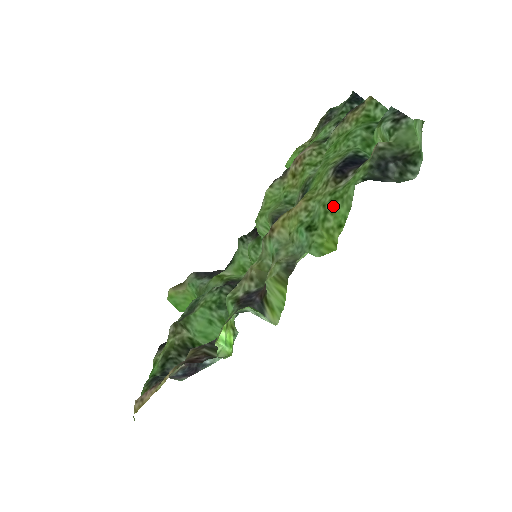
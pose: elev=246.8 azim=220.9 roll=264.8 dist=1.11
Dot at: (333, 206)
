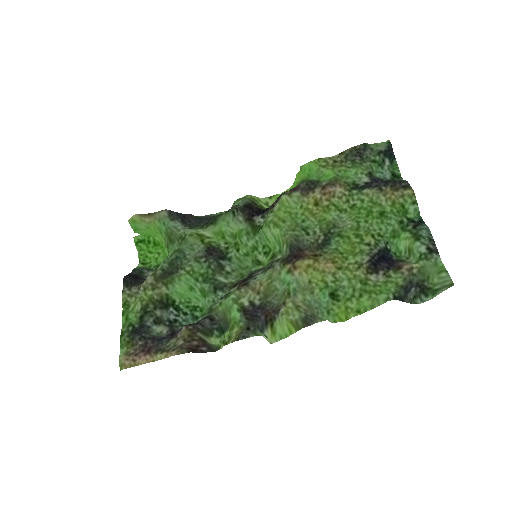
Dot at: (361, 296)
